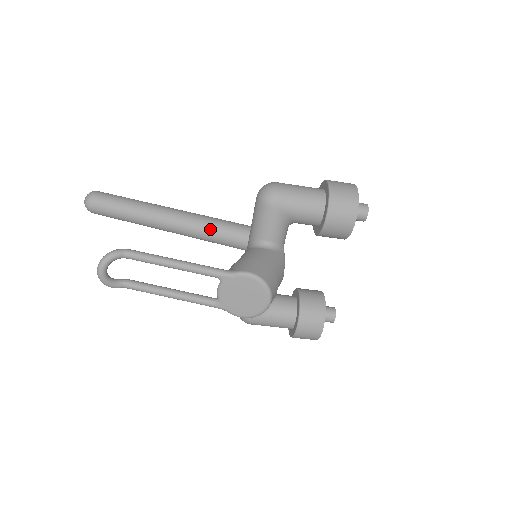
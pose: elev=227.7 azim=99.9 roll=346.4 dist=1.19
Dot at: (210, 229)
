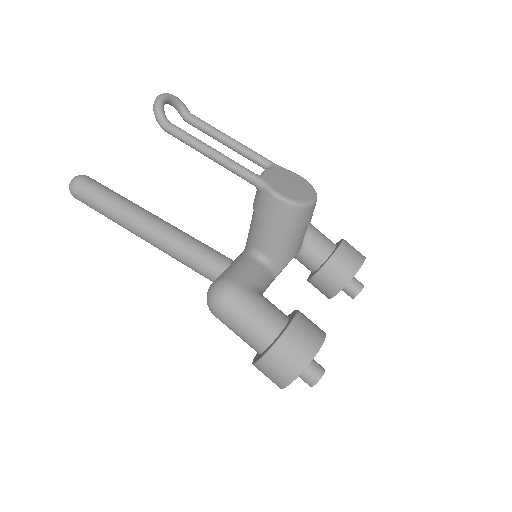
Dot at: (201, 242)
